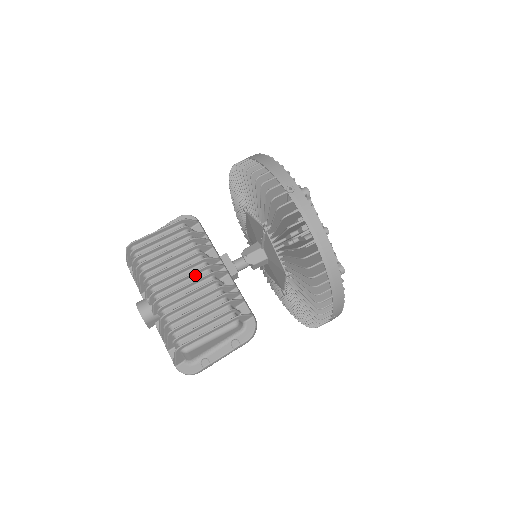
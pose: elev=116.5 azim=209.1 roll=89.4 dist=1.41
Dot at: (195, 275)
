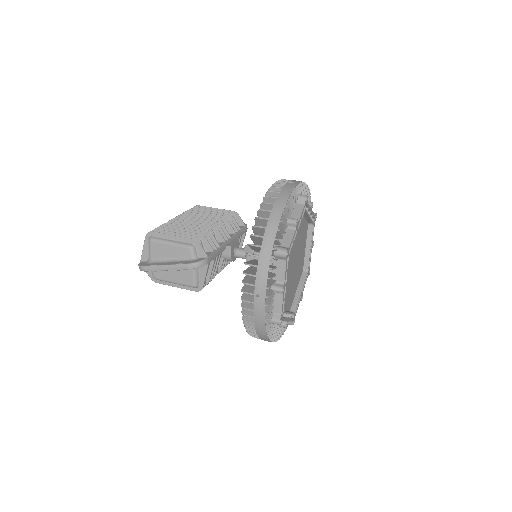
Dot at: occluded
